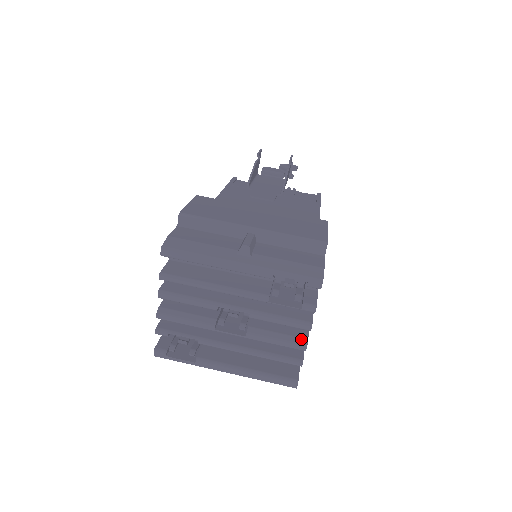
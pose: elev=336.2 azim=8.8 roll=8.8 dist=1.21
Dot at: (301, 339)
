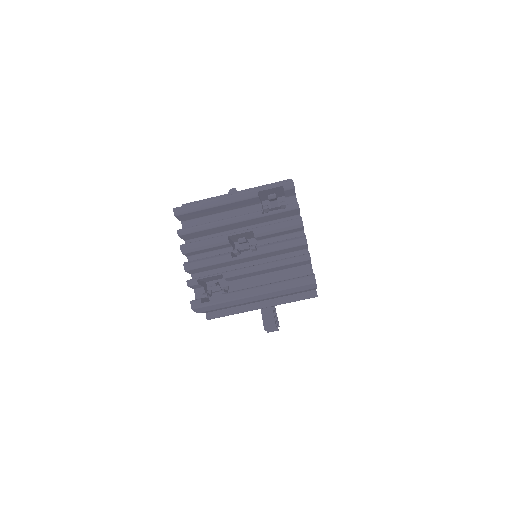
Dot at: (300, 237)
